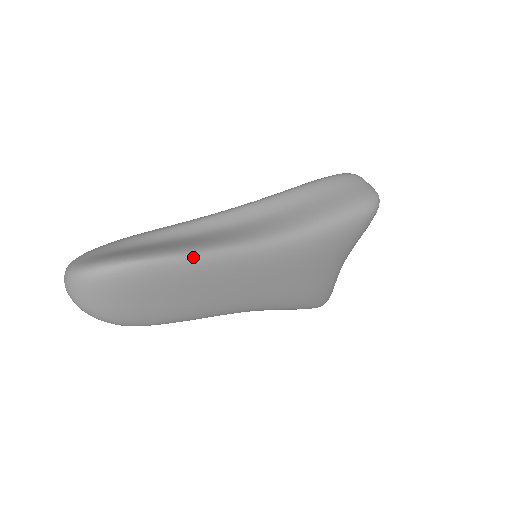
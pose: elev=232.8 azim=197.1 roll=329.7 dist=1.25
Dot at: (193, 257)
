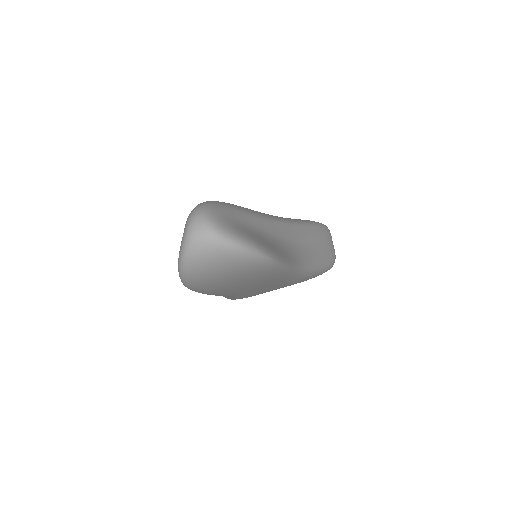
Dot at: (284, 268)
